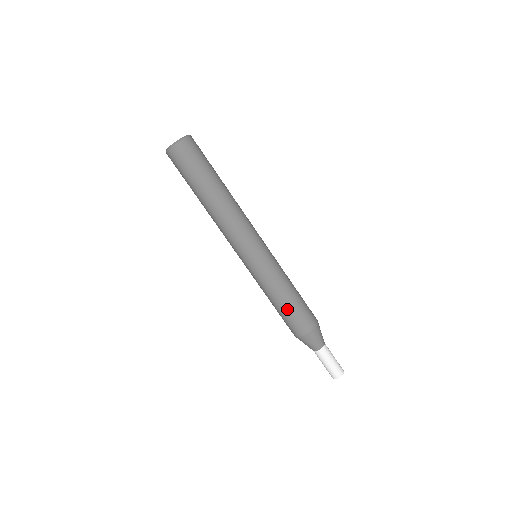
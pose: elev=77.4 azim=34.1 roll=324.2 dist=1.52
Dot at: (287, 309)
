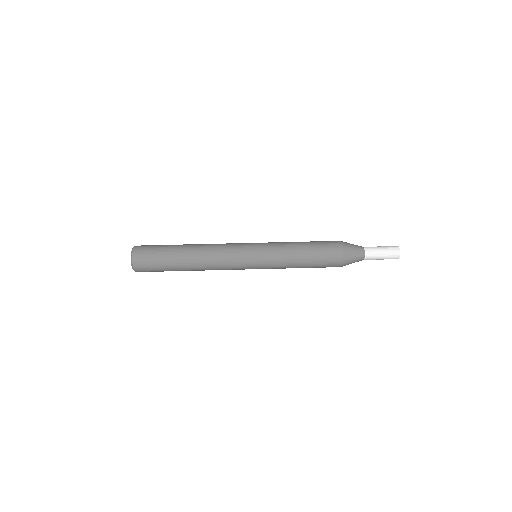
Dot at: (312, 256)
